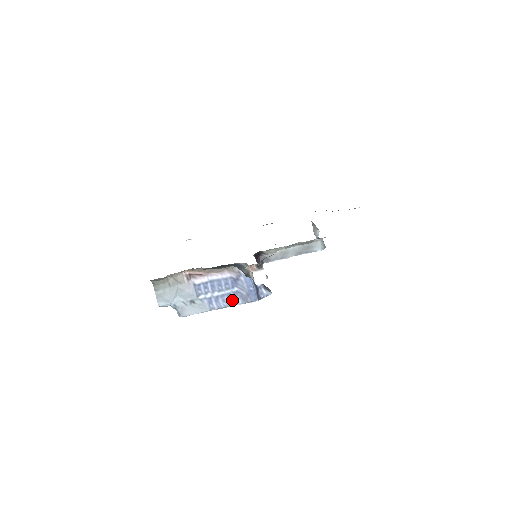
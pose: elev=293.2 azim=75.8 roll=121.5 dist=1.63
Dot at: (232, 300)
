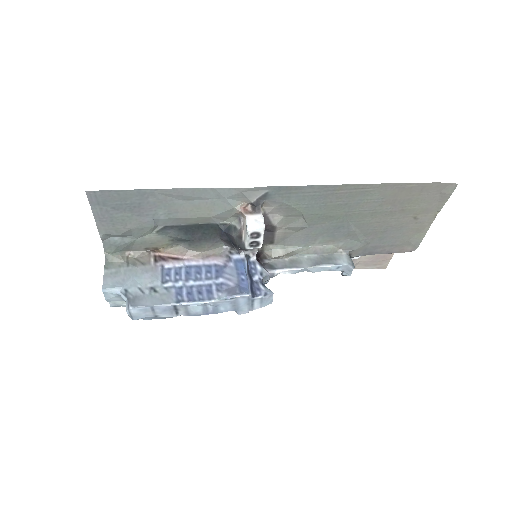
Dot at: (212, 293)
